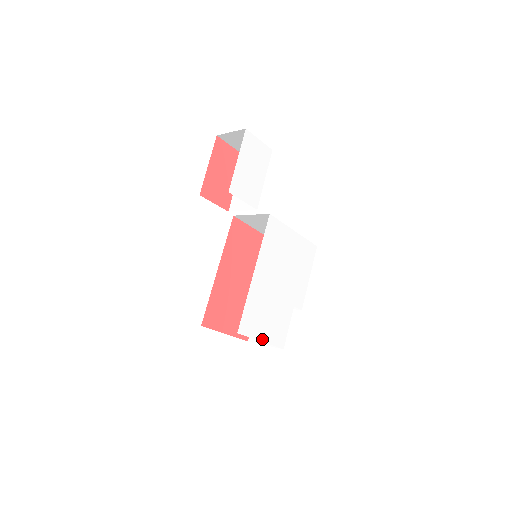
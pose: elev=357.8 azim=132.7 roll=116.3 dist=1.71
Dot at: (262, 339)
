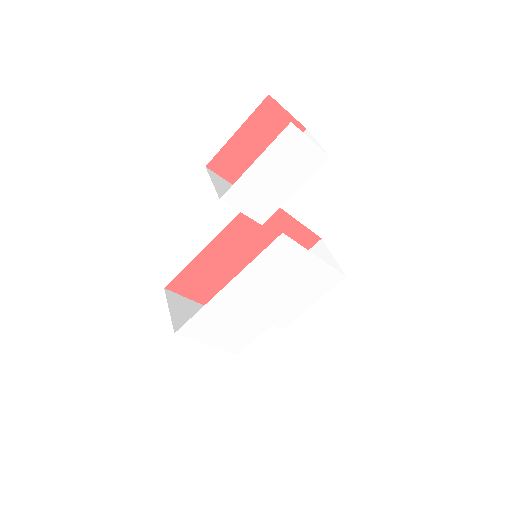
Dot at: (209, 343)
